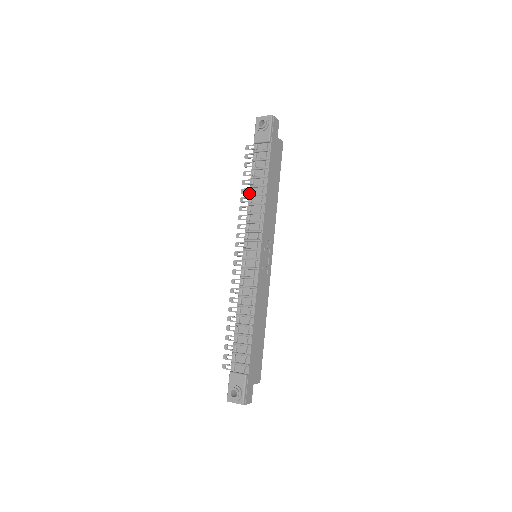
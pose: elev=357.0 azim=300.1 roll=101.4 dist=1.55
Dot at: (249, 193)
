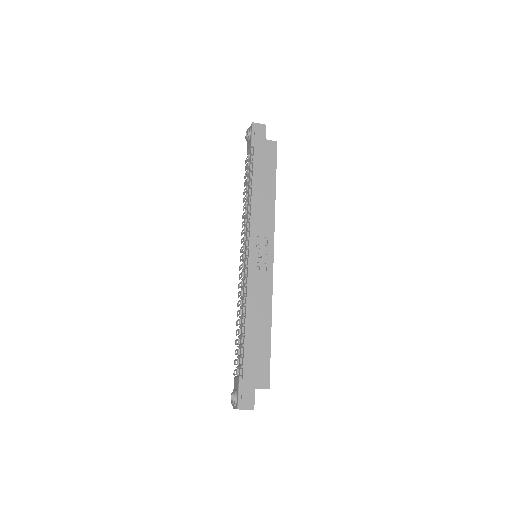
Dot at: occluded
